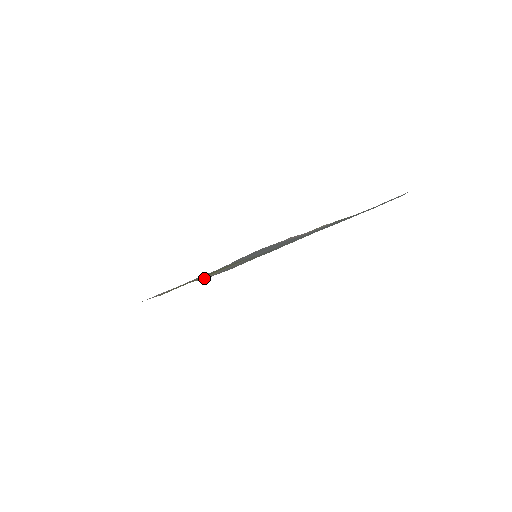
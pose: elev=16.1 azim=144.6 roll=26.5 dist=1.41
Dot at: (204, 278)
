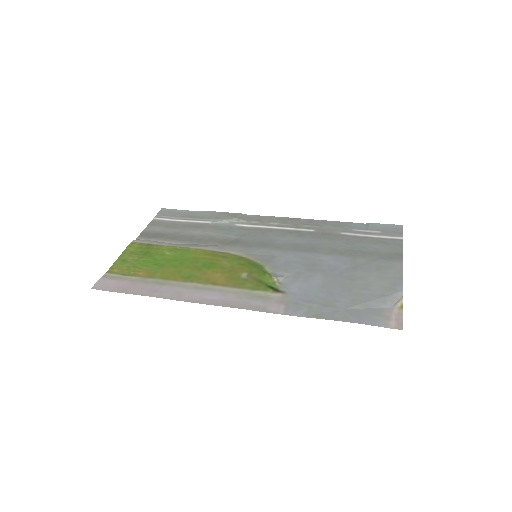
Dot at: (148, 241)
